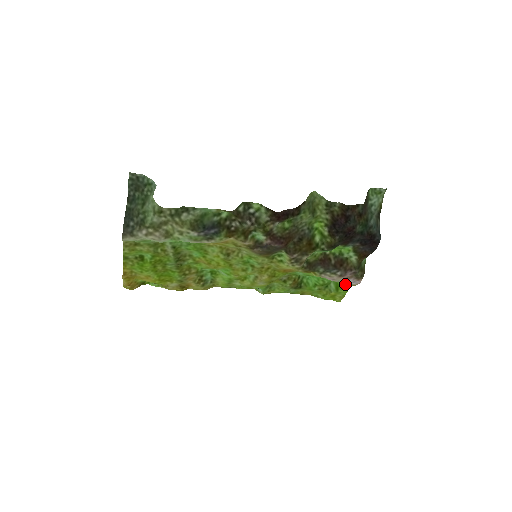
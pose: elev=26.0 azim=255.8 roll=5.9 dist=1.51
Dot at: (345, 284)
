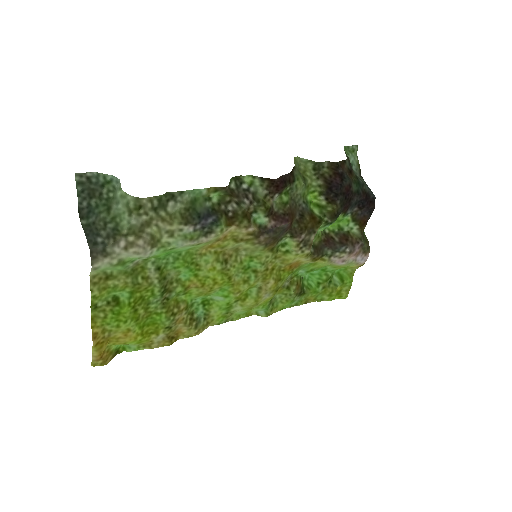
Dot at: (349, 271)
